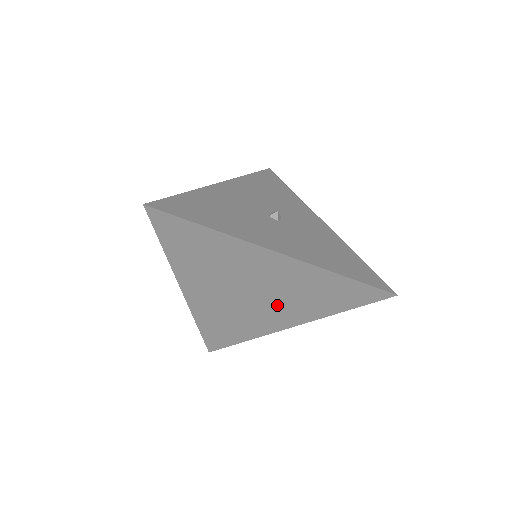
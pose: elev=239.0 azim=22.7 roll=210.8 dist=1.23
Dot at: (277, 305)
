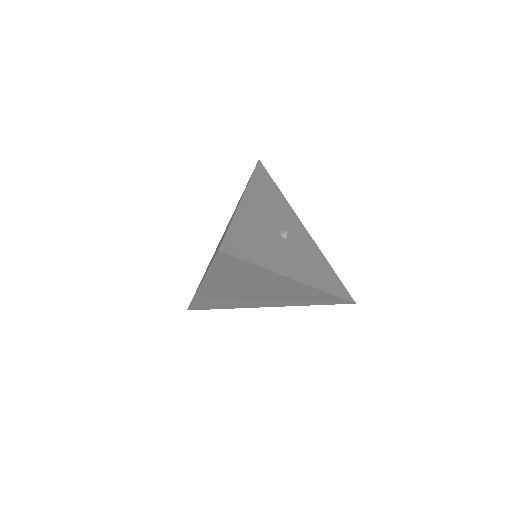
Dot at: (269, 298)
